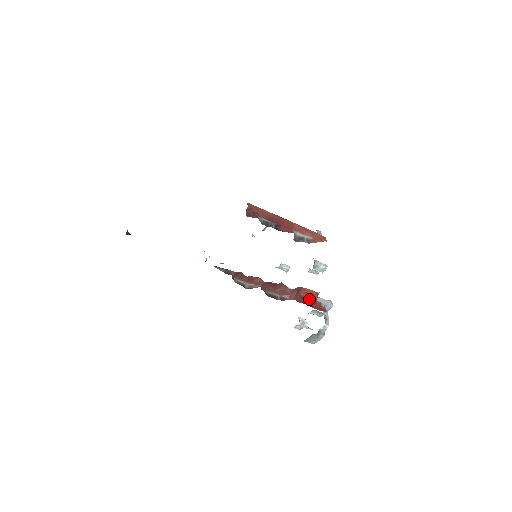
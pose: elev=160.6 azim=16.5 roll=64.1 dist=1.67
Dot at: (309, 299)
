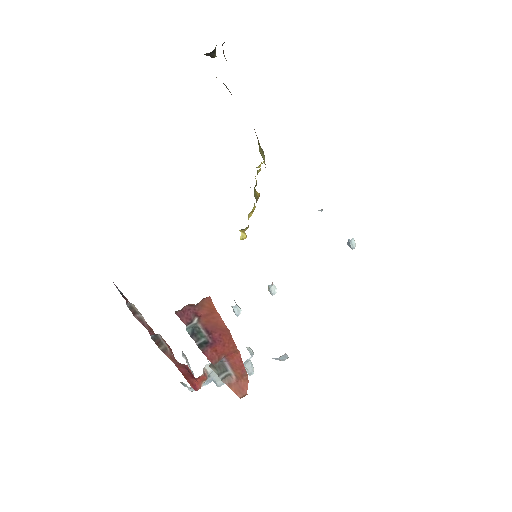
Dot at: (192, 374)
